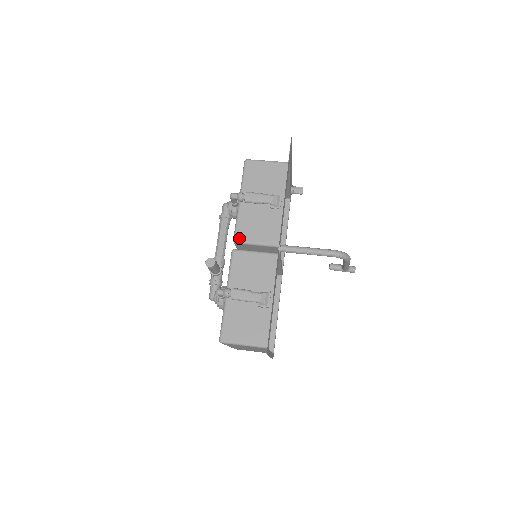
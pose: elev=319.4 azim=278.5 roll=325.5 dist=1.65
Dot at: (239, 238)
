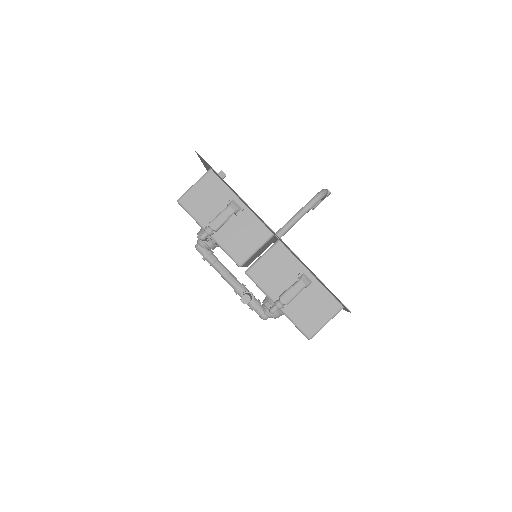
Dot at: (240, 260)
